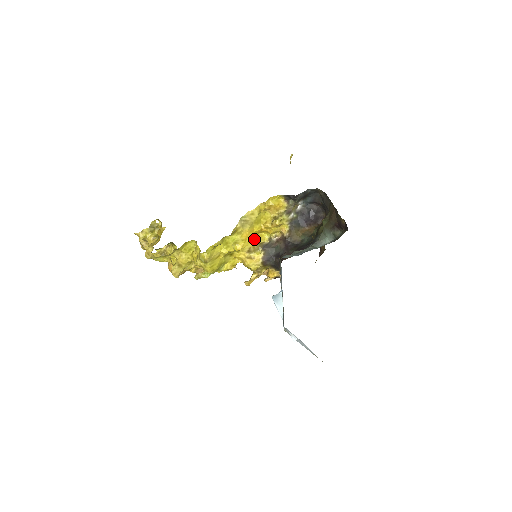
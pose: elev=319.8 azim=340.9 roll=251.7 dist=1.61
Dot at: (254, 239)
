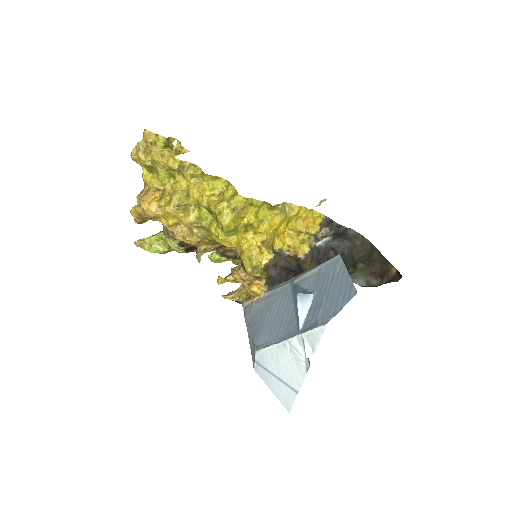
Dot at: (273, 235)
